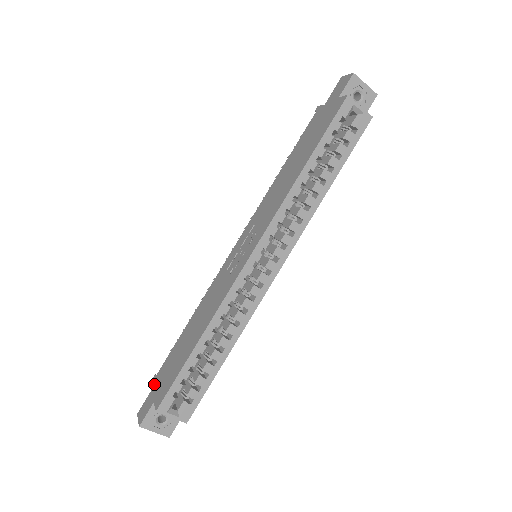
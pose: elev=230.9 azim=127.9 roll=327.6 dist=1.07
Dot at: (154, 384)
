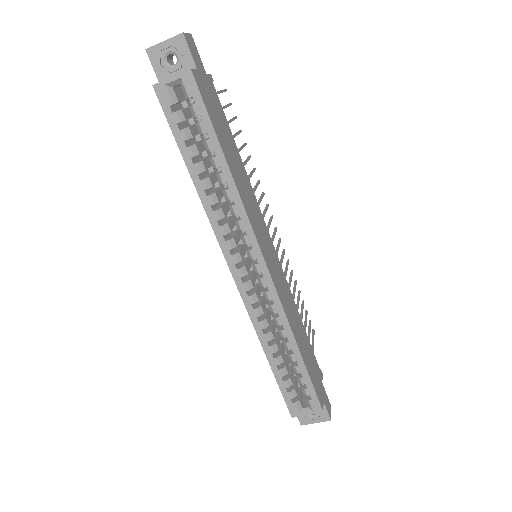
Dot at: occluded
